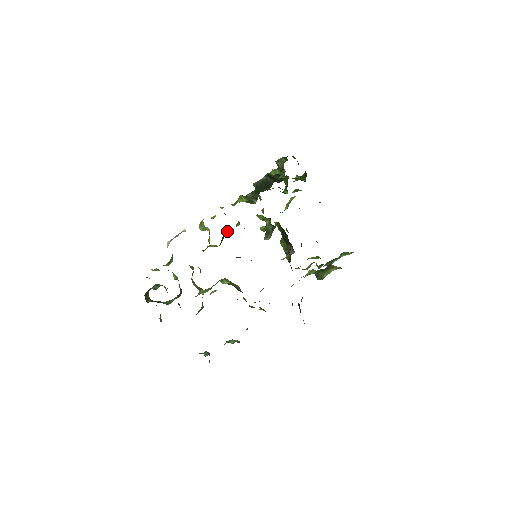
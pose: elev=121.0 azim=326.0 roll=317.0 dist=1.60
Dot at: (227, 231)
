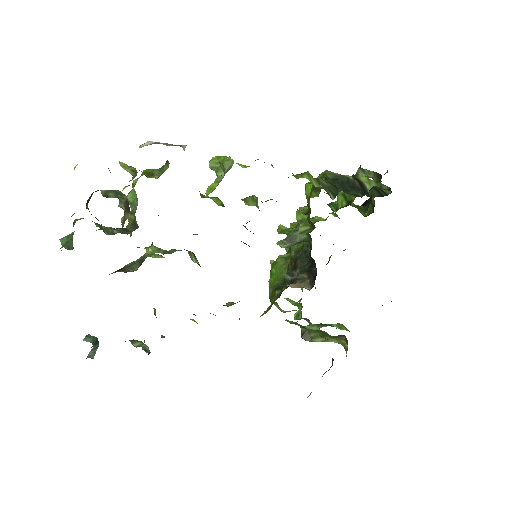
Dot at: (250, 198)
